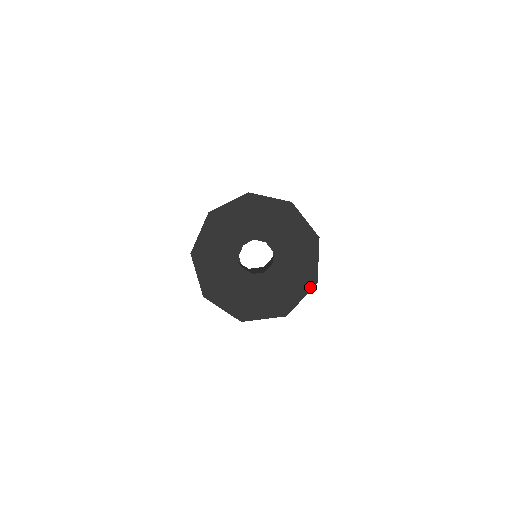
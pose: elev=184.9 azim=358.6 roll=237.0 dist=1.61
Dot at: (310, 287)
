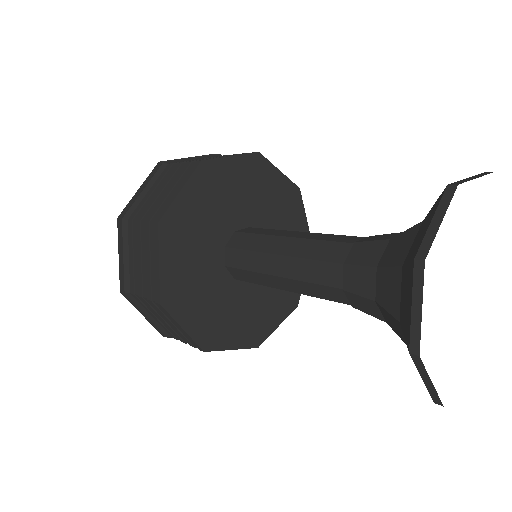
Dot at: (250, 345)
